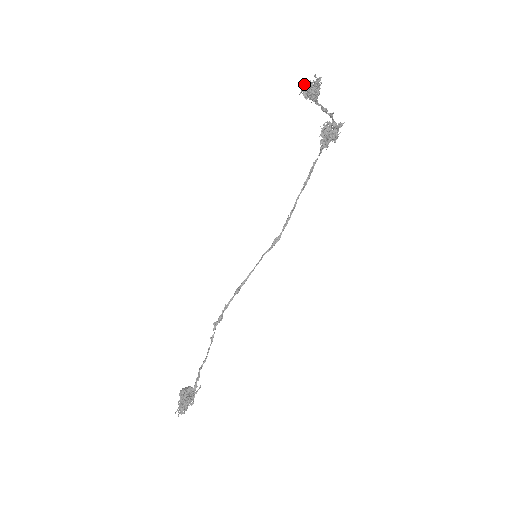
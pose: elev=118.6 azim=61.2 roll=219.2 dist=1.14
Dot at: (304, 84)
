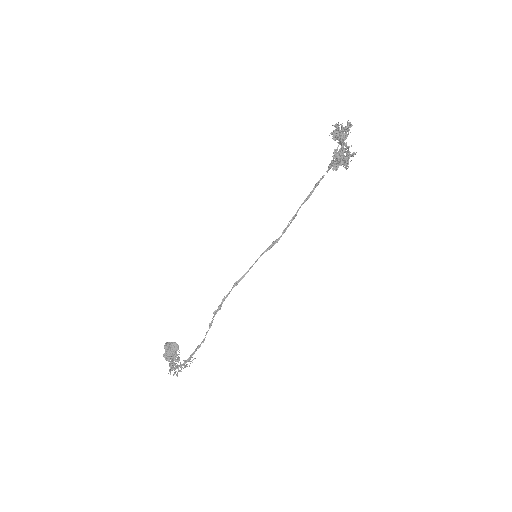
Dot at: (336, 126)
